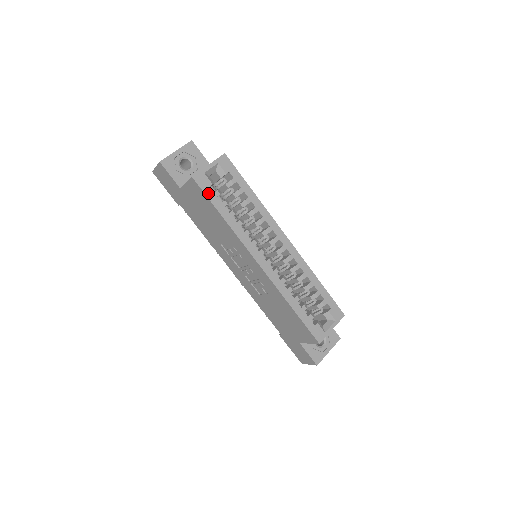
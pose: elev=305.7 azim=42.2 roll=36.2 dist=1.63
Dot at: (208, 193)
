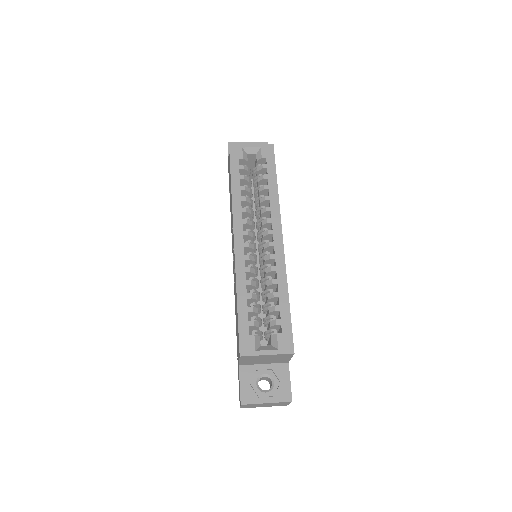
Dot at: (233, 162)
